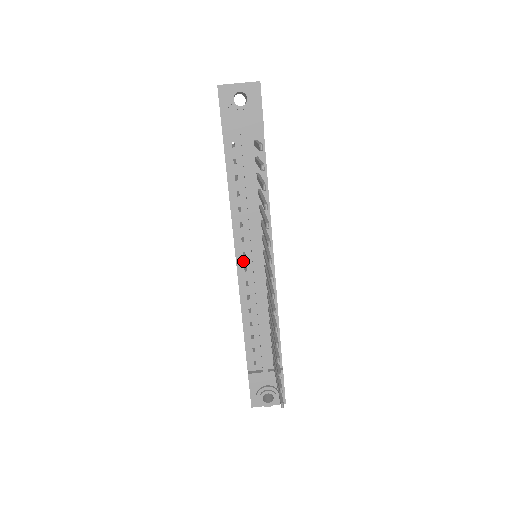
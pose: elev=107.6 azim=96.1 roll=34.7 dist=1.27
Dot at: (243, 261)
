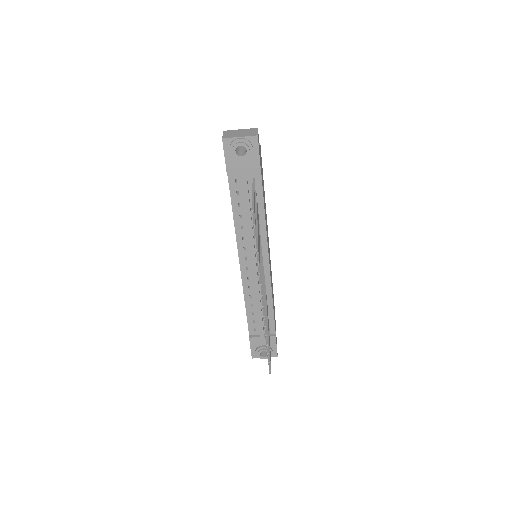
Dot at: (245, 263)
